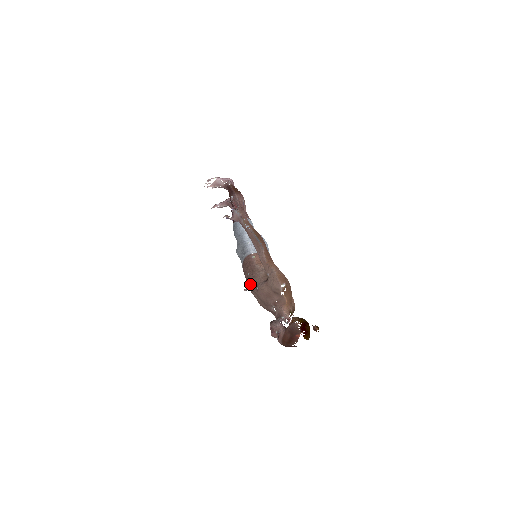
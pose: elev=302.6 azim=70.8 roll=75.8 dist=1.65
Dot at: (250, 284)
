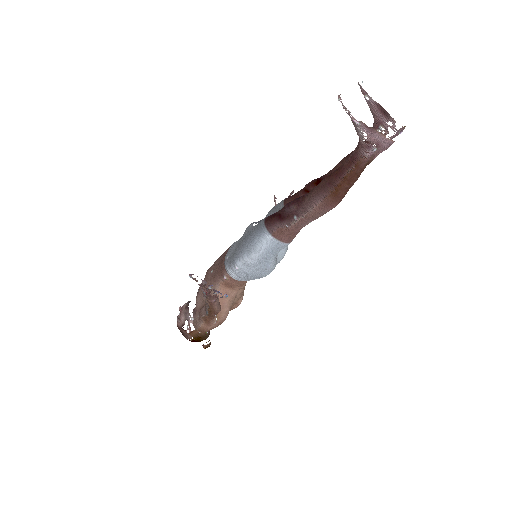
Dot at: (205, 275)
